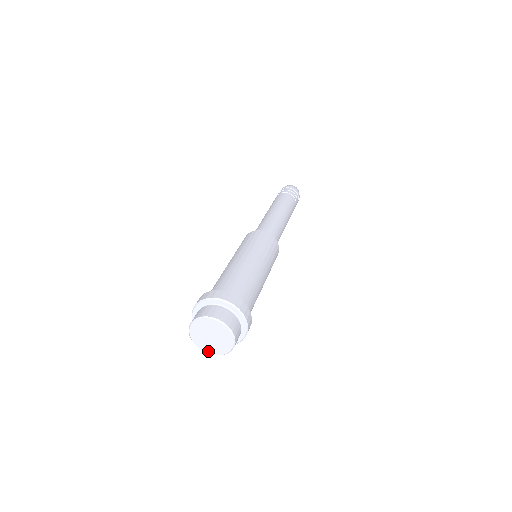
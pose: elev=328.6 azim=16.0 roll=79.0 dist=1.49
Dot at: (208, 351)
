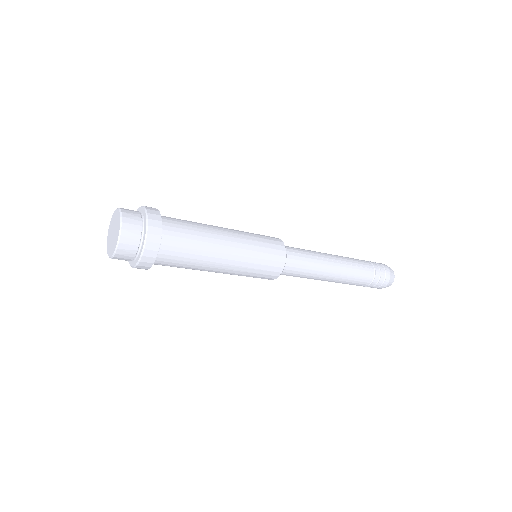
Dot at: (114, 248)
